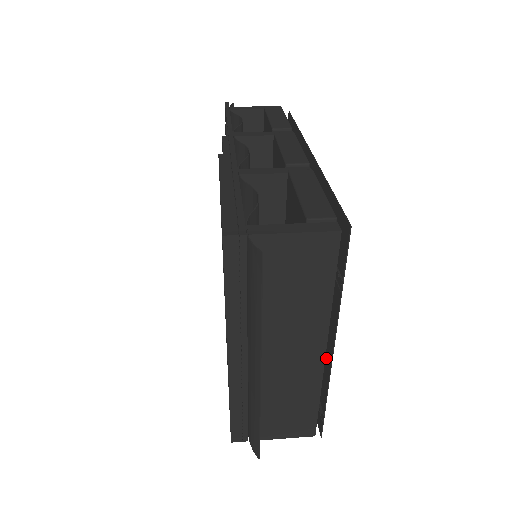
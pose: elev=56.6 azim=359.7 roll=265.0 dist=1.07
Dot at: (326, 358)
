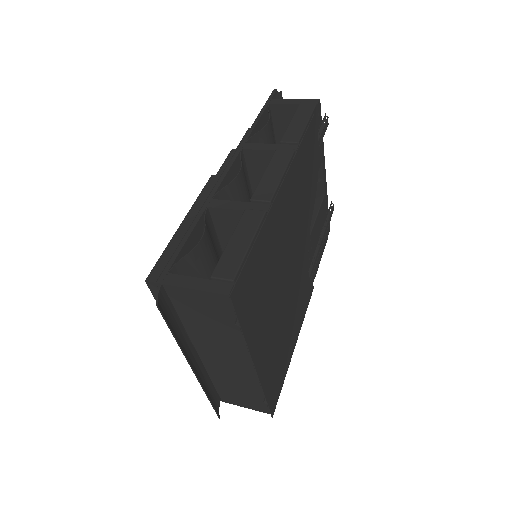
Dot at: (263, 367)
